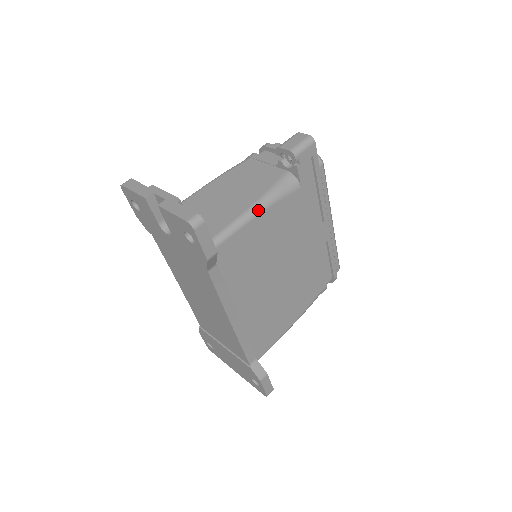
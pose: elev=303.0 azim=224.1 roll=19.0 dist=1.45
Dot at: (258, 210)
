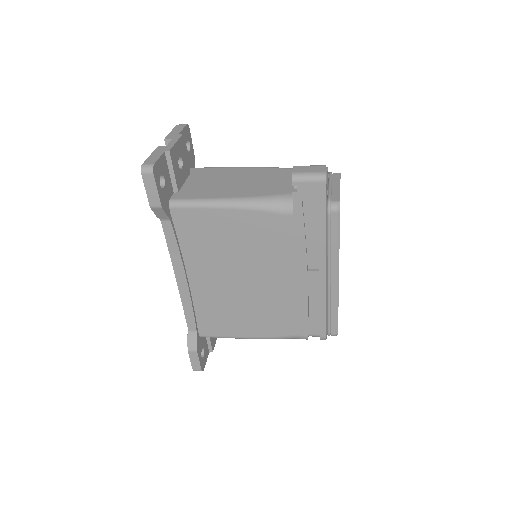
Dot at: (233, 205)
